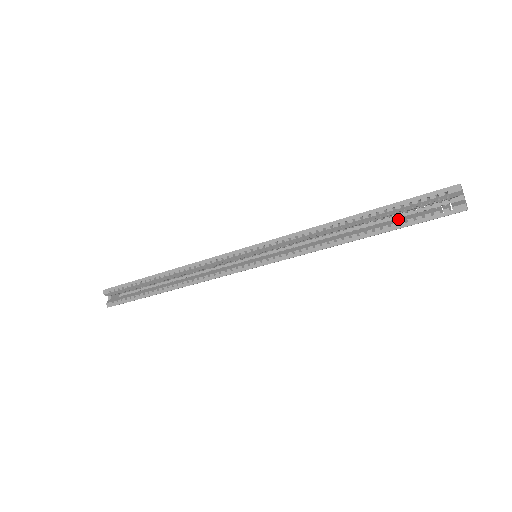
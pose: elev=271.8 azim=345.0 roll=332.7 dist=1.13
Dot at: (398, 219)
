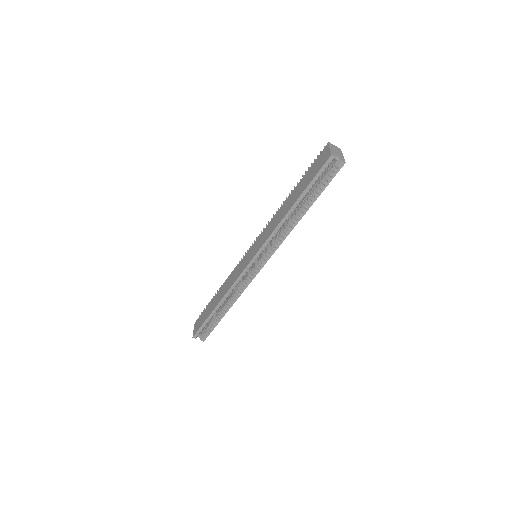
Dot at: (313, 186)
